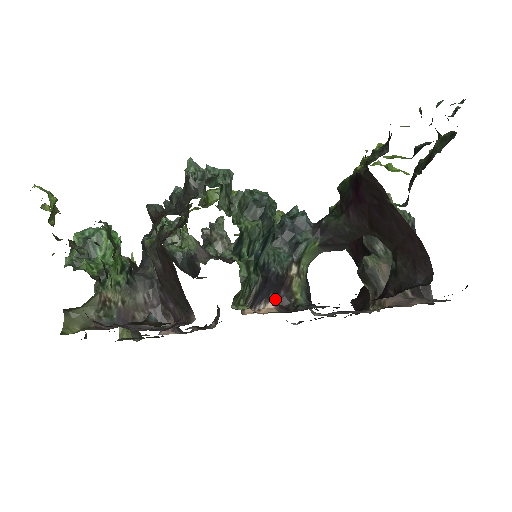
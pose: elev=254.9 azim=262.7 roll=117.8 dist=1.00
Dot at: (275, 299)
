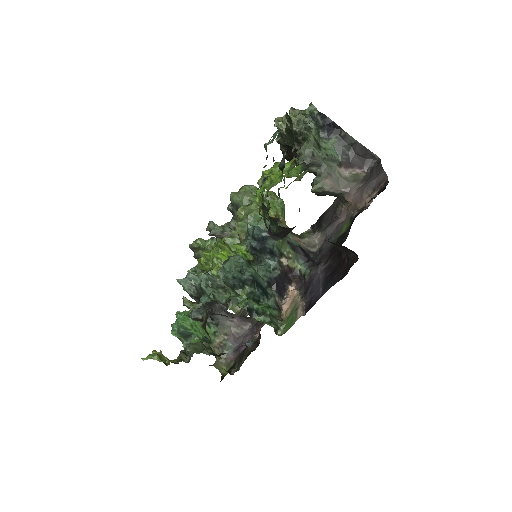
Dot at: (290, 281)
